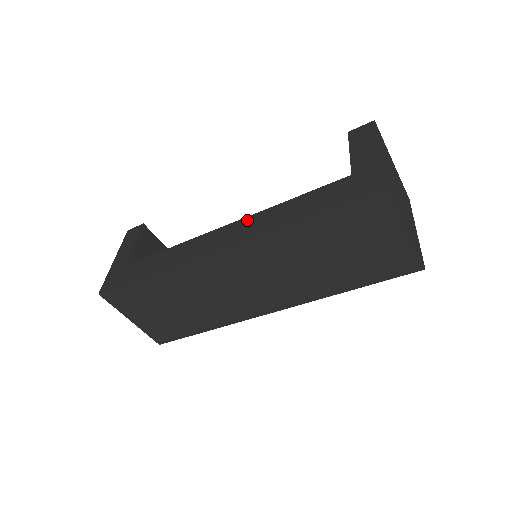
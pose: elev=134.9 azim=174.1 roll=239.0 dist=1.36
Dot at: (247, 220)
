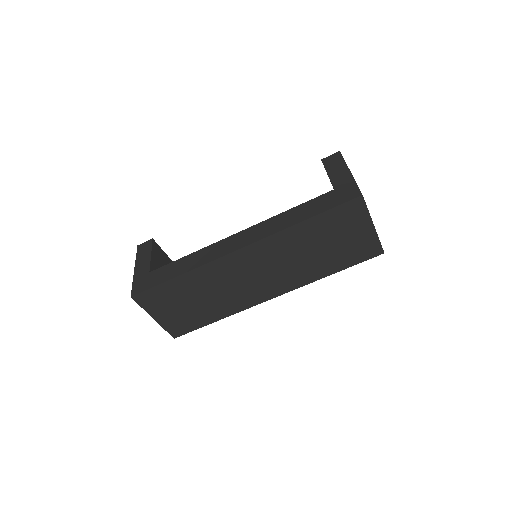
Dot at: (257, 226)
